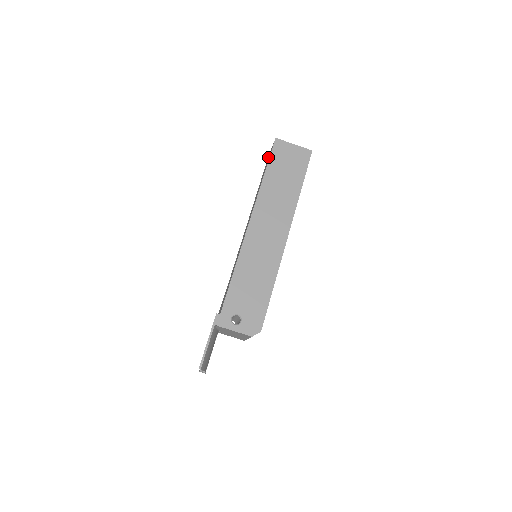
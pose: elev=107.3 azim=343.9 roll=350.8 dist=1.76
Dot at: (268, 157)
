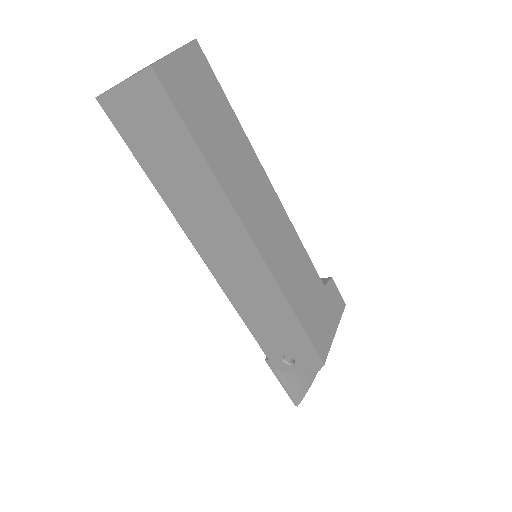
Dot at: occluded
